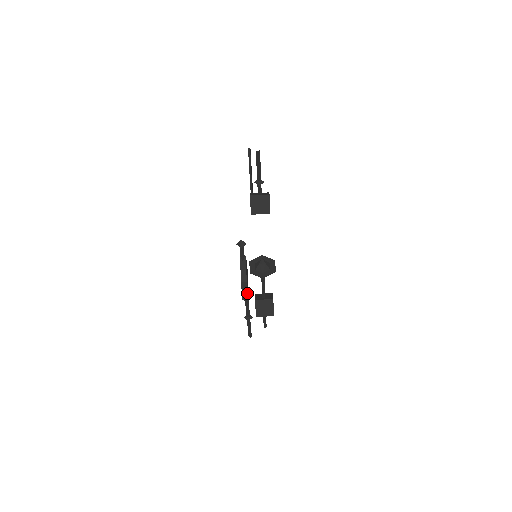
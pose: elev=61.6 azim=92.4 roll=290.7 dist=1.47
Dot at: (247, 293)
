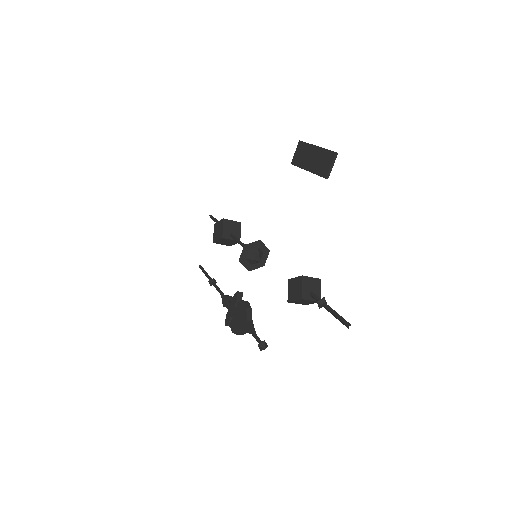
Dot at: occluded
